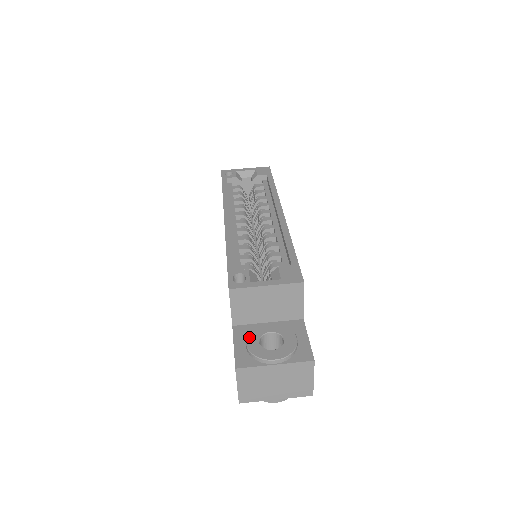
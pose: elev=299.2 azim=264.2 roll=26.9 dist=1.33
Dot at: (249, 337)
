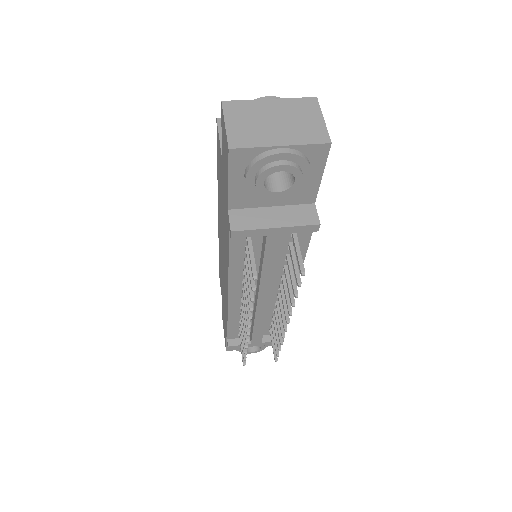
Dot at: occluded
